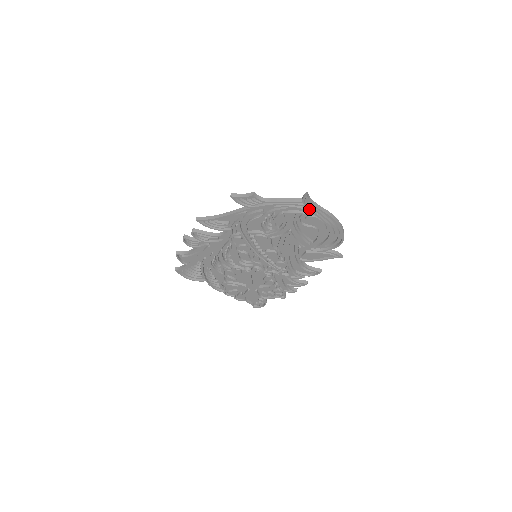
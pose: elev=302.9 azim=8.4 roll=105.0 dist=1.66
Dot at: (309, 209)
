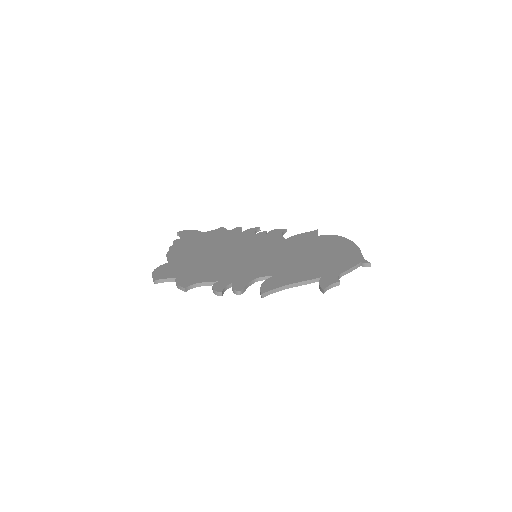
Dot at: occluded
